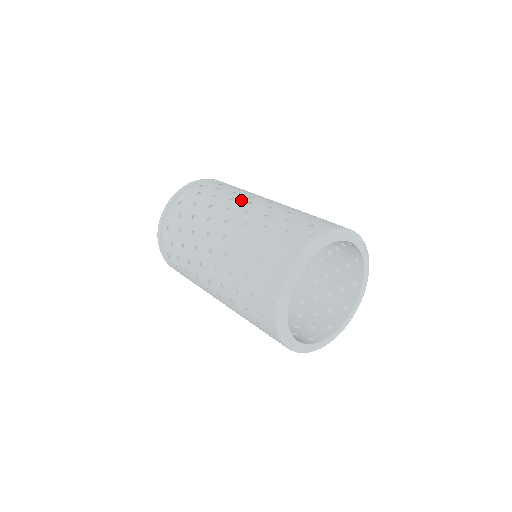
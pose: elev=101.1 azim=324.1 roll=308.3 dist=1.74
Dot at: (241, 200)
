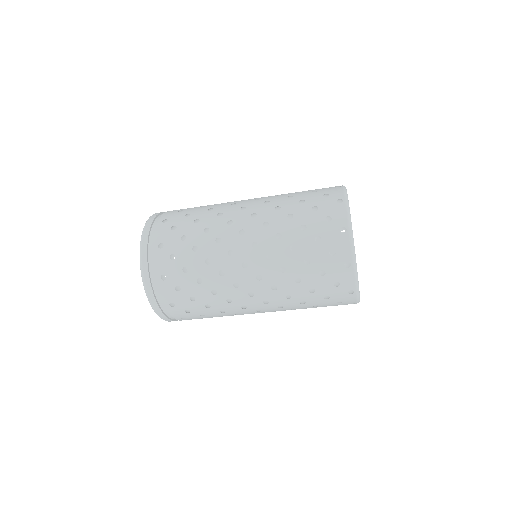
Dot at: (230, 210)
